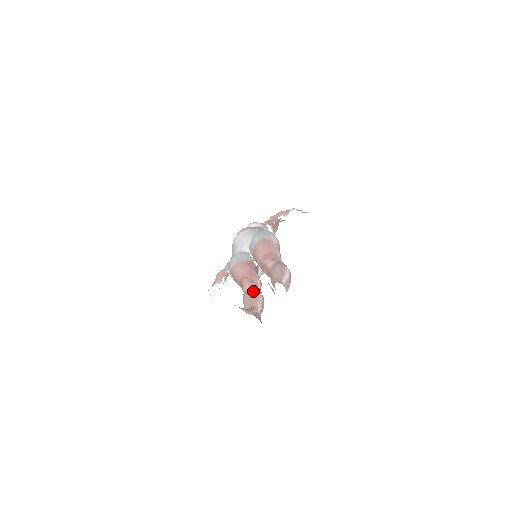
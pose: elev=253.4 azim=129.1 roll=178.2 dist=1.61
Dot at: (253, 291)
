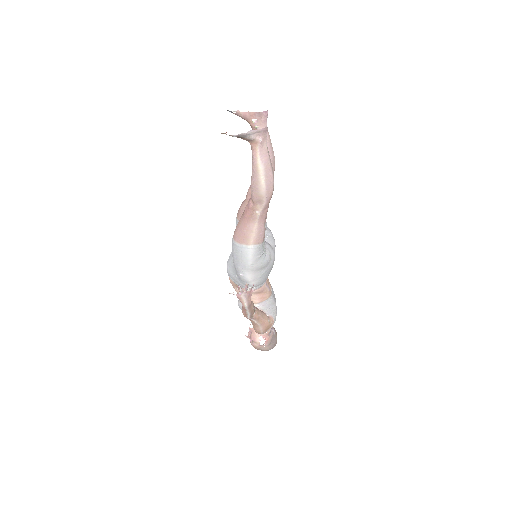
Dot at: occluded
